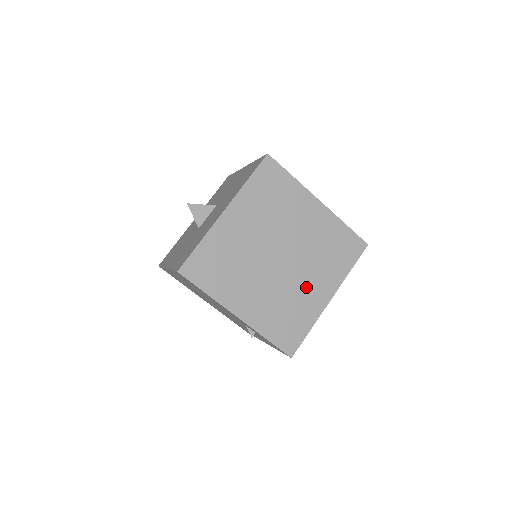
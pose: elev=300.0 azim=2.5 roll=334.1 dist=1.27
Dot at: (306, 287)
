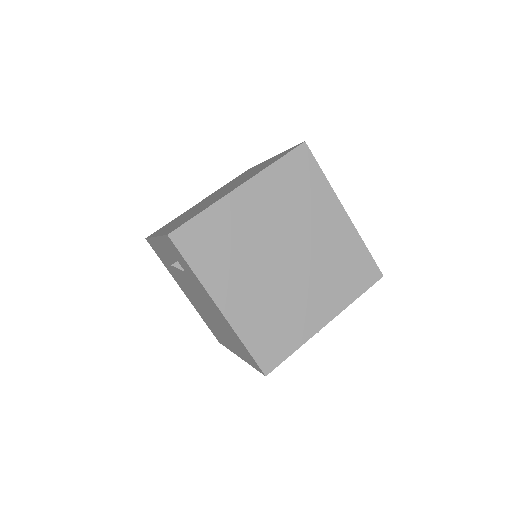
Dot at: occluded
